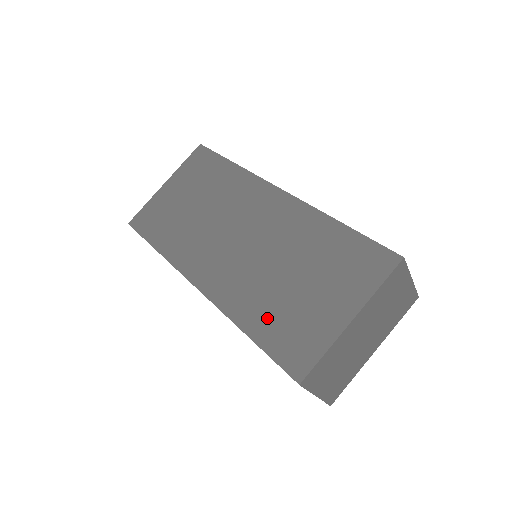
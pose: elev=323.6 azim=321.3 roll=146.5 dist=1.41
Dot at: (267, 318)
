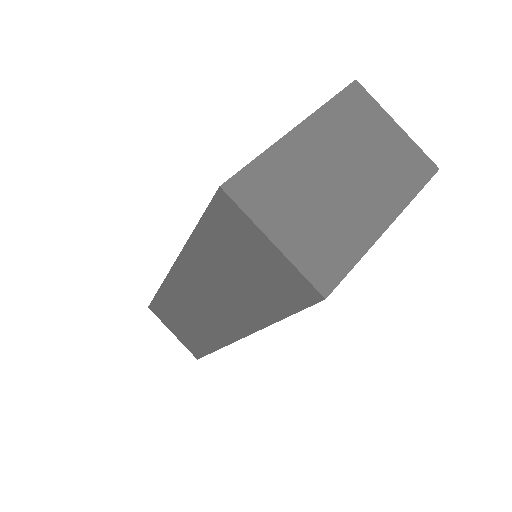
Dot at: occluded
